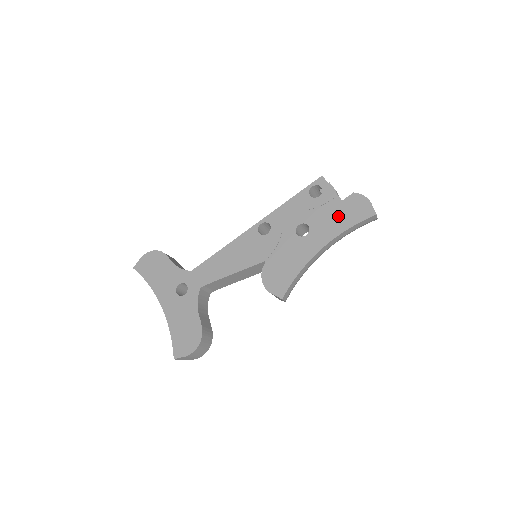
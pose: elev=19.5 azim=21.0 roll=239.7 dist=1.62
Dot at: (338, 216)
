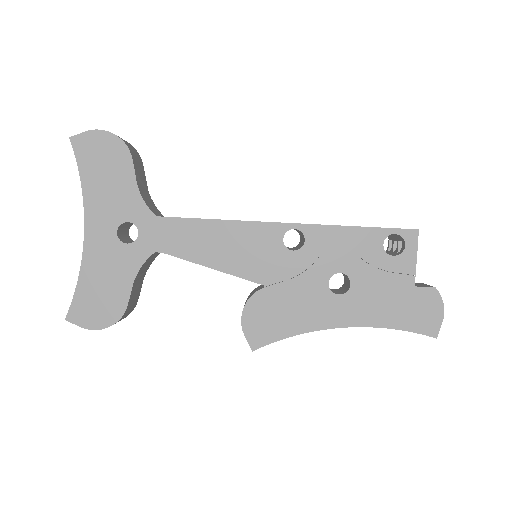
Dot at: (394, 303)
